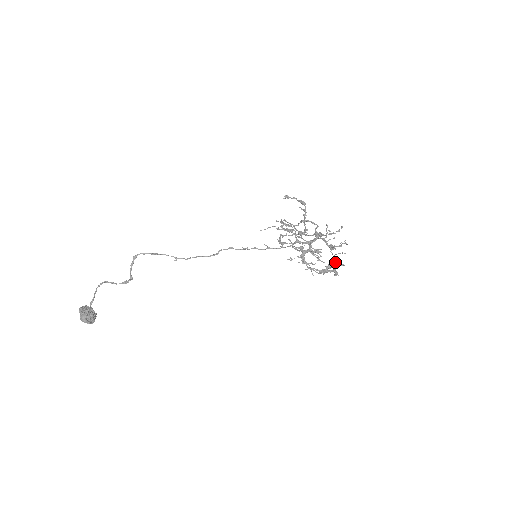
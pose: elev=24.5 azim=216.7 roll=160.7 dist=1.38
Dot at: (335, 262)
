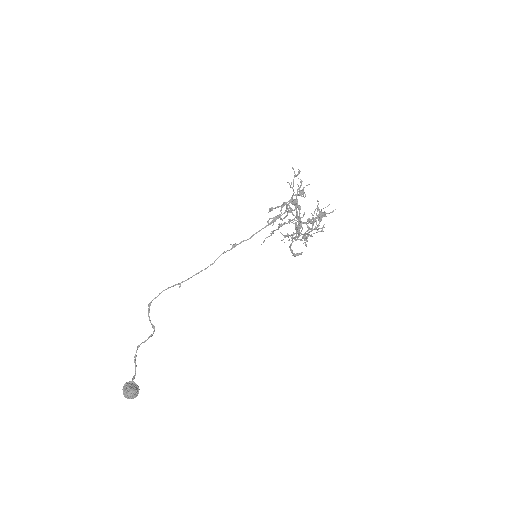
Dot at: (317, 206)
